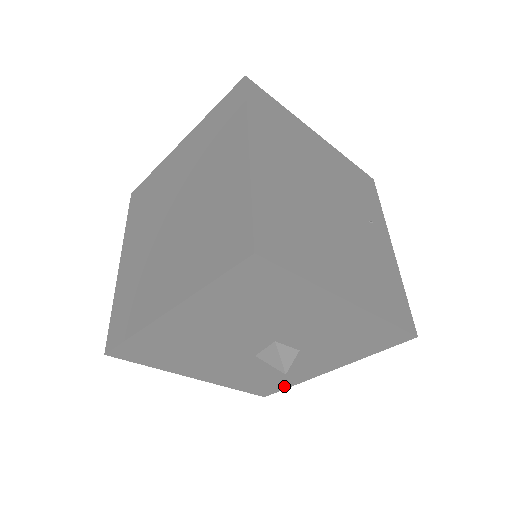
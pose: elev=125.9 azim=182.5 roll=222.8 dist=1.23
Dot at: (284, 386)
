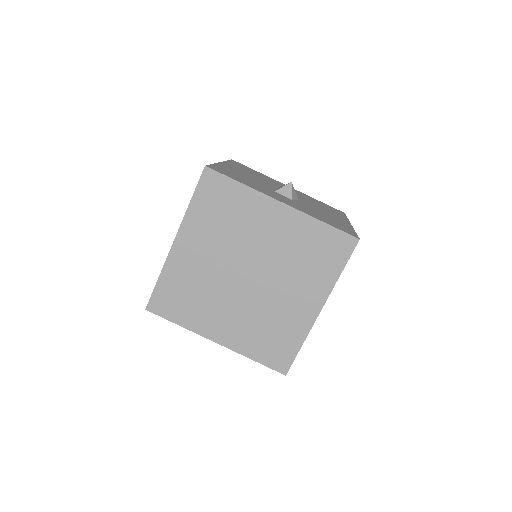
Dot at: occluded
